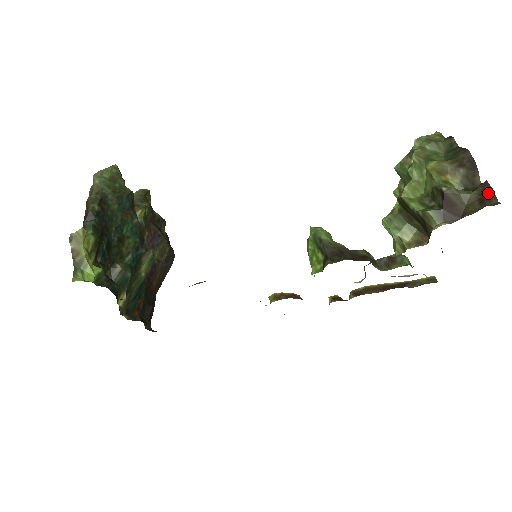
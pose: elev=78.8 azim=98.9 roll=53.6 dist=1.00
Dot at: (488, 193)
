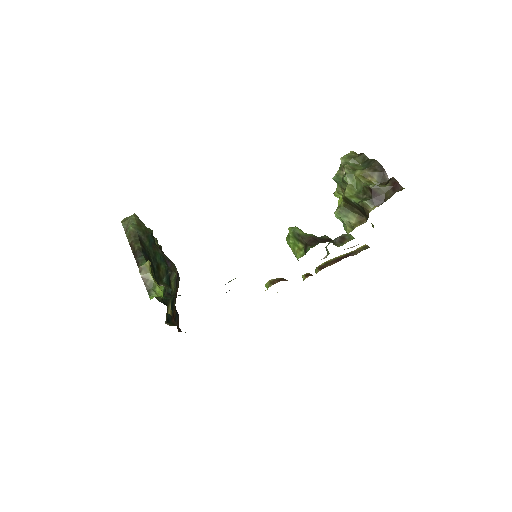
Dot at: (396, 184)
